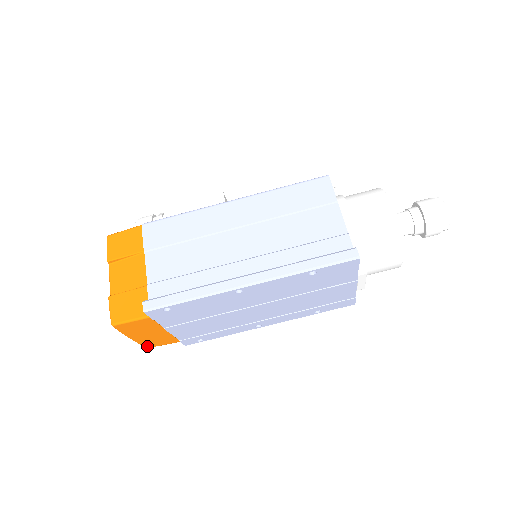
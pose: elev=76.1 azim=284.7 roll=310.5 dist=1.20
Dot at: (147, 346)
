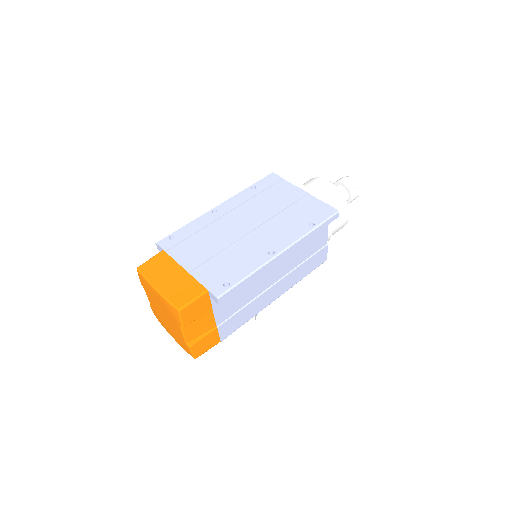
Dot at: (177, 305)
